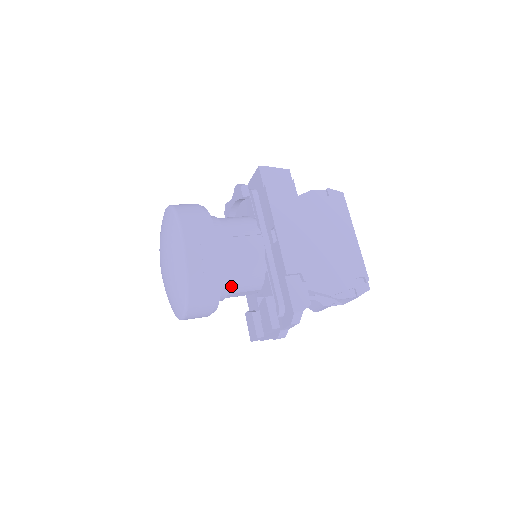
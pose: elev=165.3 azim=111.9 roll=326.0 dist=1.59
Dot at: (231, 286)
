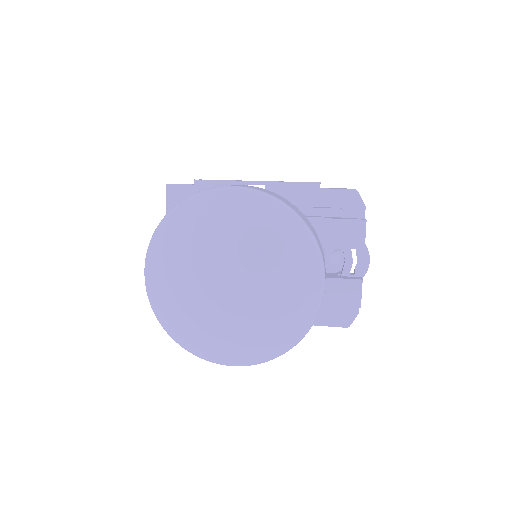
Dot at: occluded
